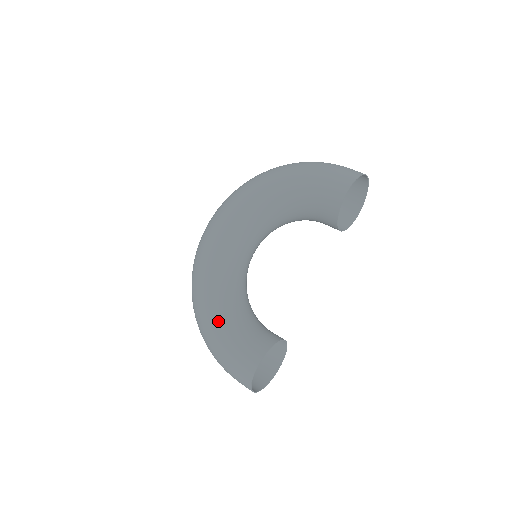
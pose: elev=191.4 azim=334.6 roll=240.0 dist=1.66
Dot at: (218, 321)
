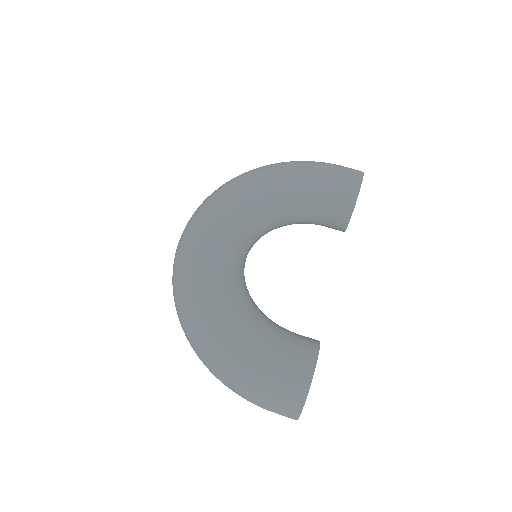
Dot at: (242, 320)
